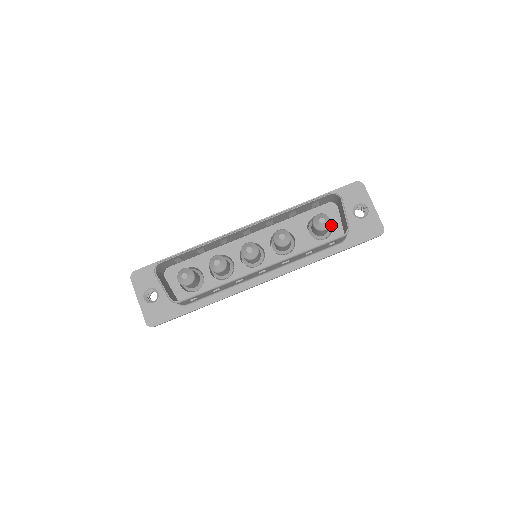
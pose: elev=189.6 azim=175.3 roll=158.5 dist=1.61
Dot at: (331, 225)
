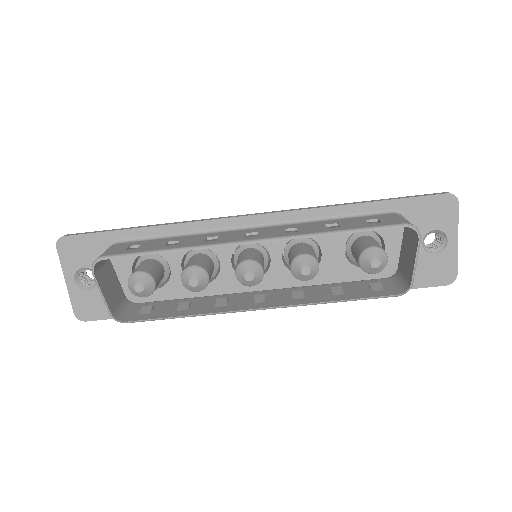
Dot at: (382, 244)
